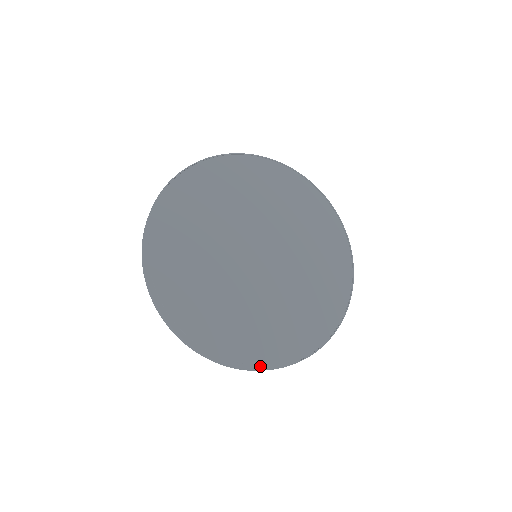
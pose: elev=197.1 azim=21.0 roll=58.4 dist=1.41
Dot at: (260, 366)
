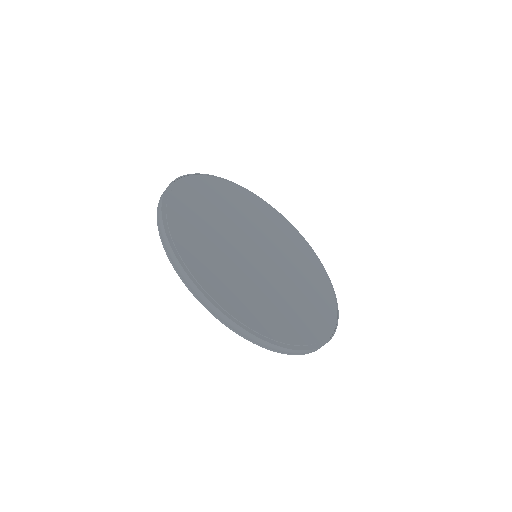
Dot at: (213, 301)
